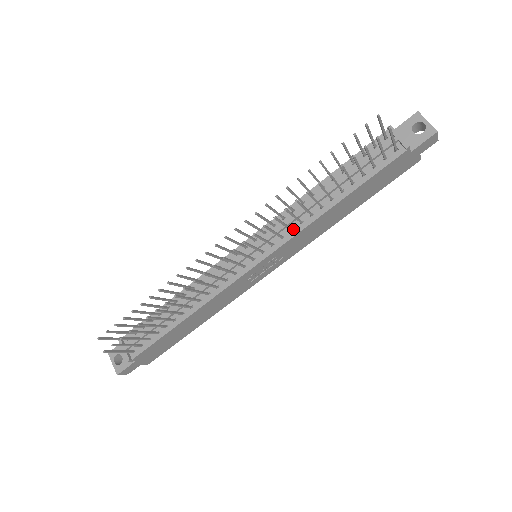
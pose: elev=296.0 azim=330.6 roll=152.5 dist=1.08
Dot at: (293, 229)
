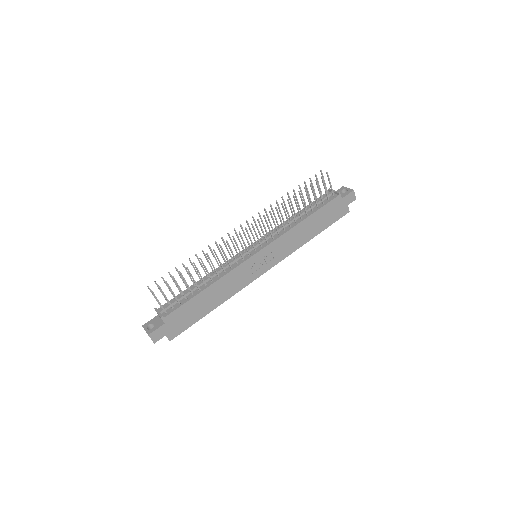
Dot at: (279, 234)
